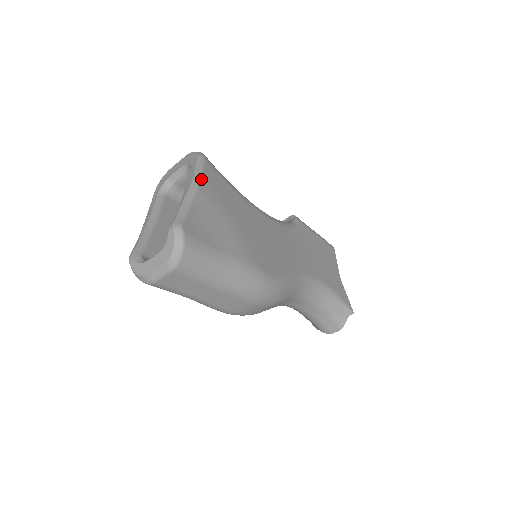
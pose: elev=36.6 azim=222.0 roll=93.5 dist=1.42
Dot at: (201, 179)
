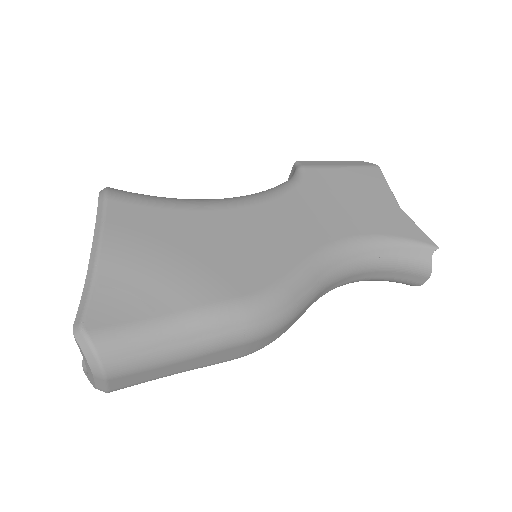
Dot at: (102, 234)
